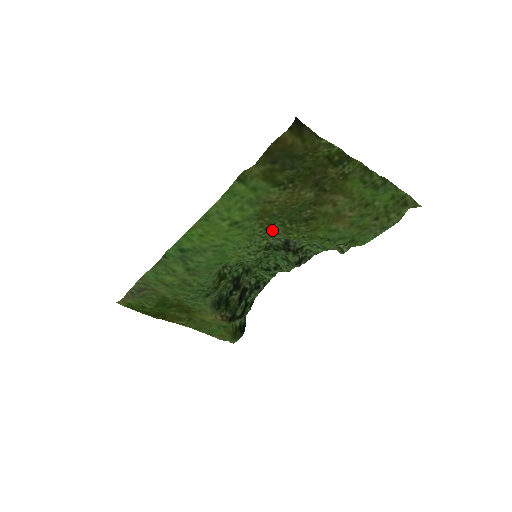
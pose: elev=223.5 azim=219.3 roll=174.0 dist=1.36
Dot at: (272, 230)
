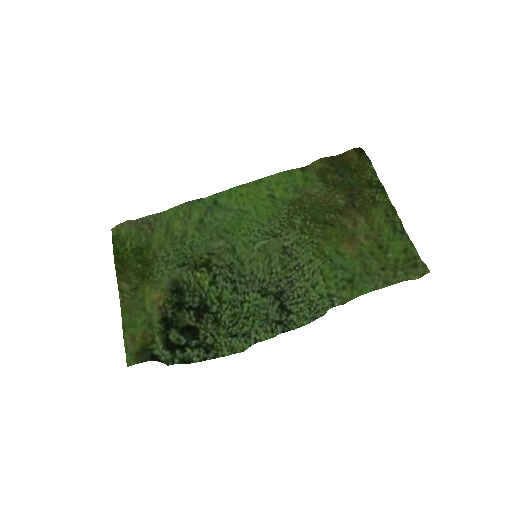
Dot at: (293, 222)
